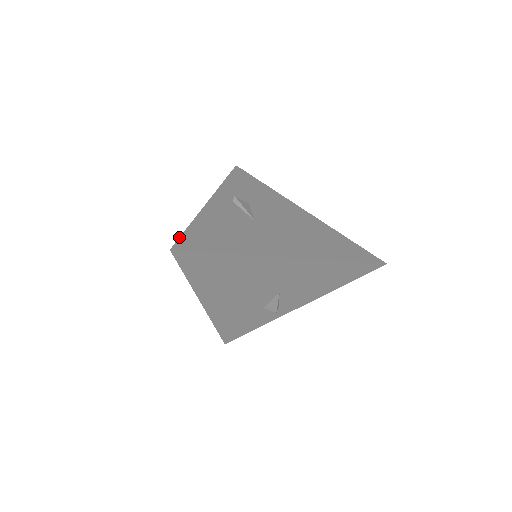
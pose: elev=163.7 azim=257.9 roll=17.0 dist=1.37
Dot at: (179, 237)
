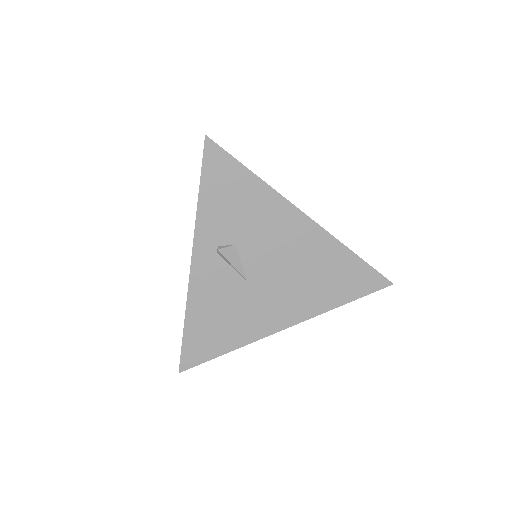
Dot at: occluded
